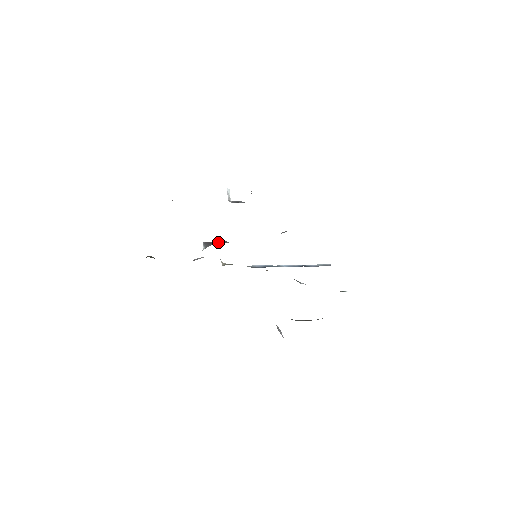
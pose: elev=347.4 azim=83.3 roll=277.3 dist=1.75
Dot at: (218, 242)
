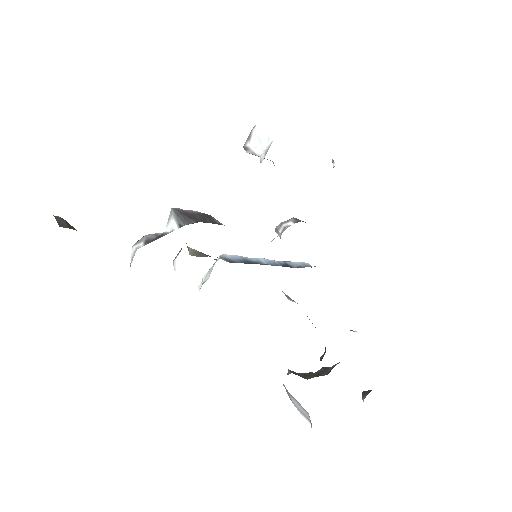
Dot at: (200, 216)
